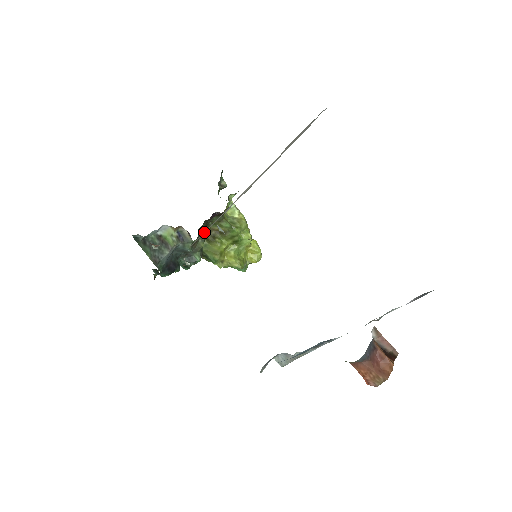
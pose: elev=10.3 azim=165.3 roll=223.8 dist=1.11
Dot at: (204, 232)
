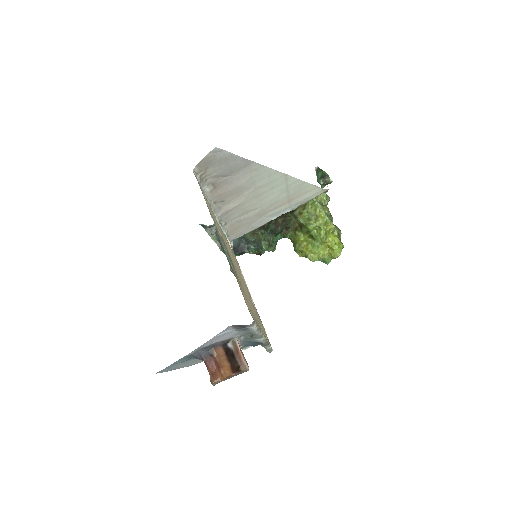
Dot at: (237, 229)
